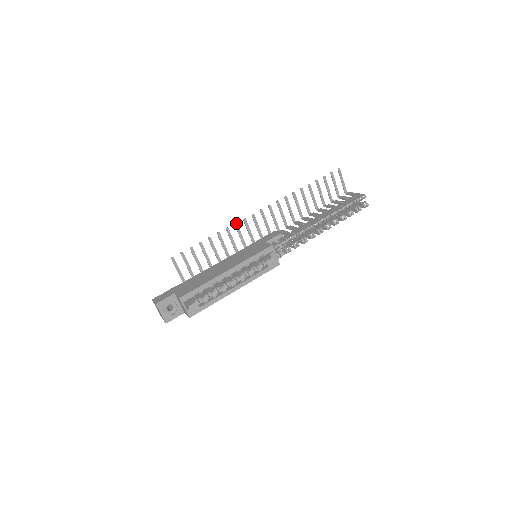
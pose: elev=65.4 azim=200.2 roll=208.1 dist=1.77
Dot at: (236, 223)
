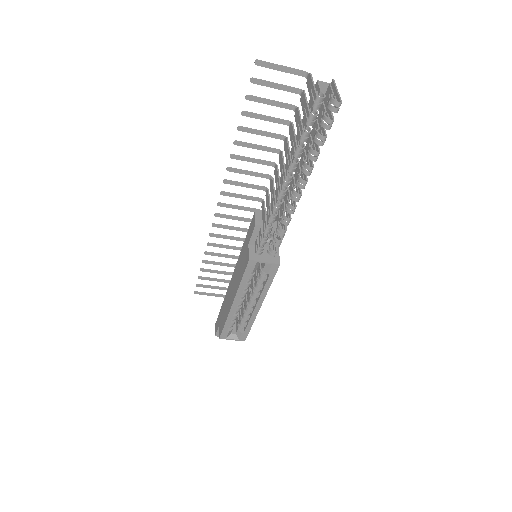
Dot at: (210, 234)
